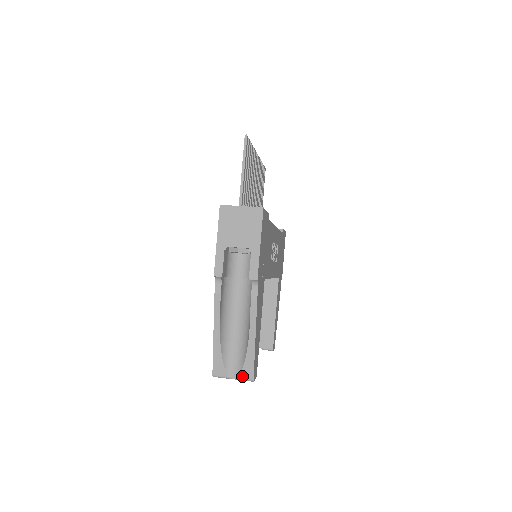
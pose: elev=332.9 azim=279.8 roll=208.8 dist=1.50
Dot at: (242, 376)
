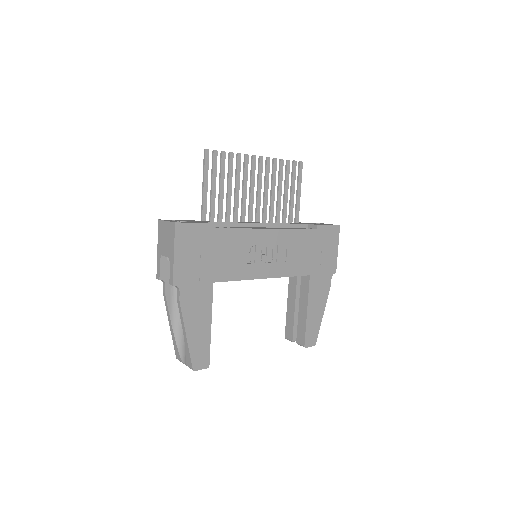
Dot at: (187, 364)
